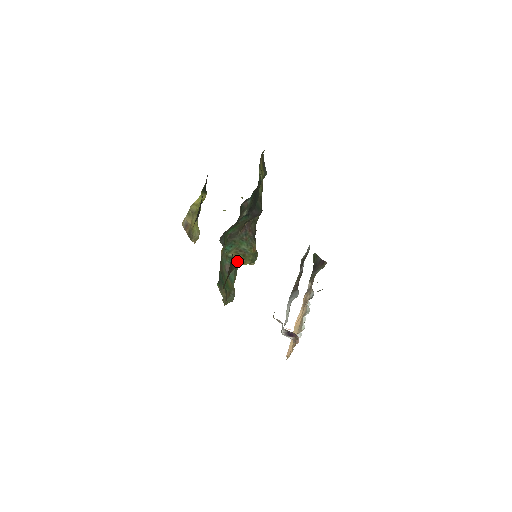
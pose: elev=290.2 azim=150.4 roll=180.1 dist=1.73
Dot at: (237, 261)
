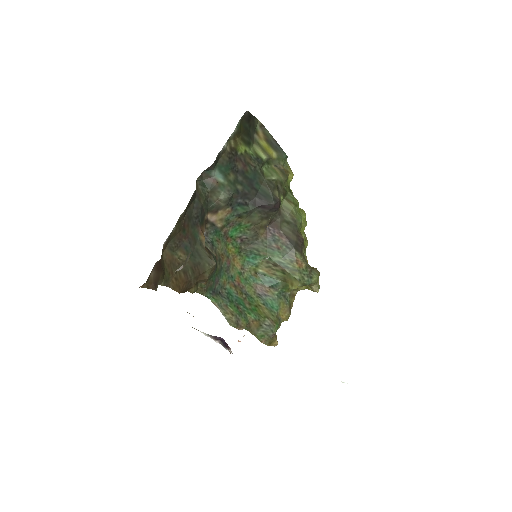
Dot at: (277, 281)
